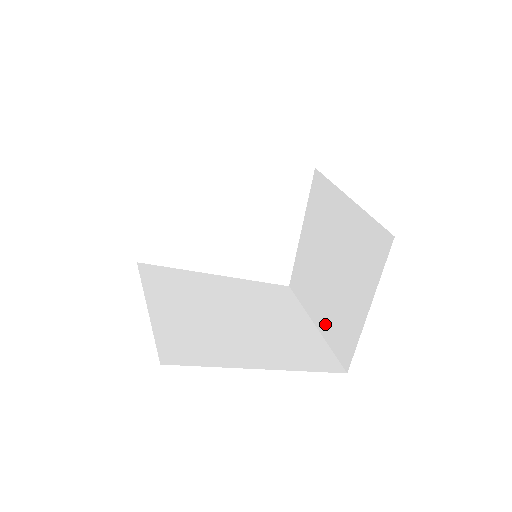
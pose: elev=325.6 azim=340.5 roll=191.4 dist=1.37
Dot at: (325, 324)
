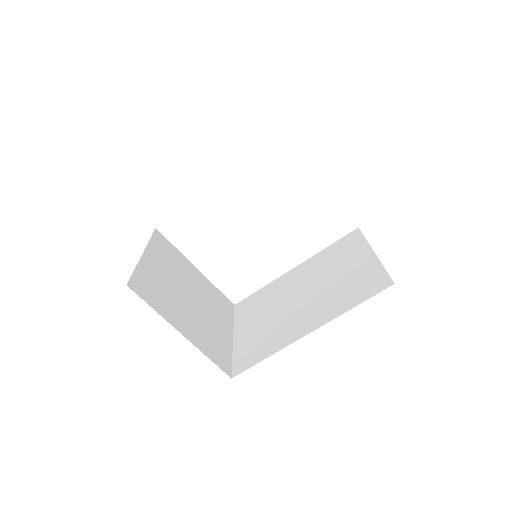
Dot at: occluded
